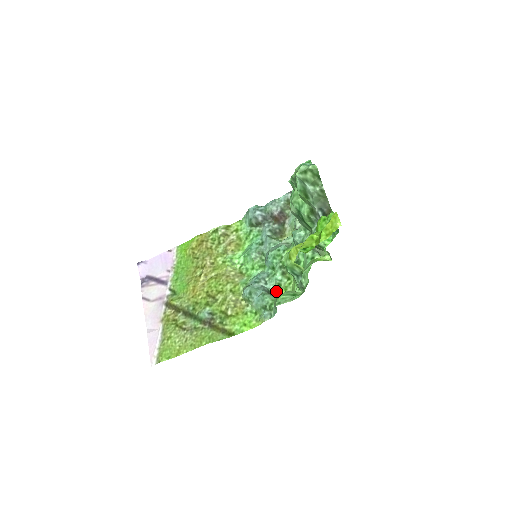
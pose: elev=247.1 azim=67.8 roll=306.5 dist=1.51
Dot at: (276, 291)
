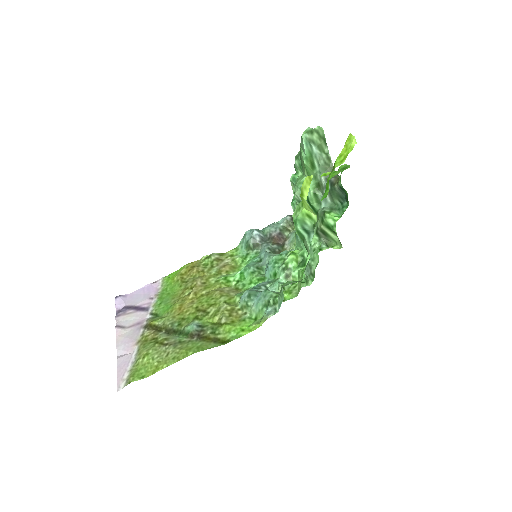
Dot at: occluded
